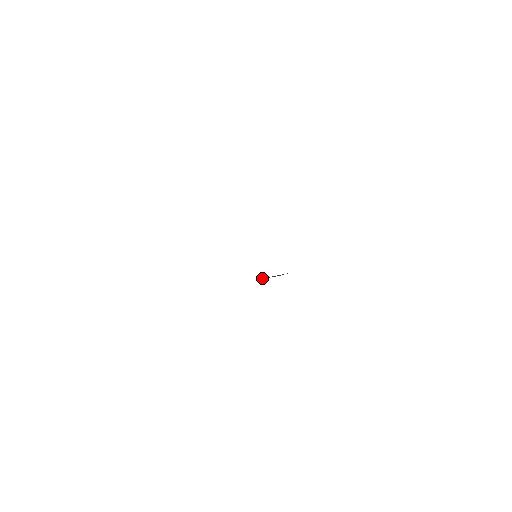
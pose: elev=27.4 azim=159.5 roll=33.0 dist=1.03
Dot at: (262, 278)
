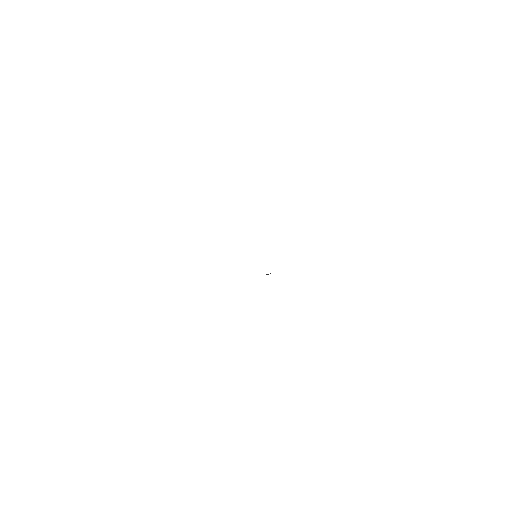
Dot at: occluded
